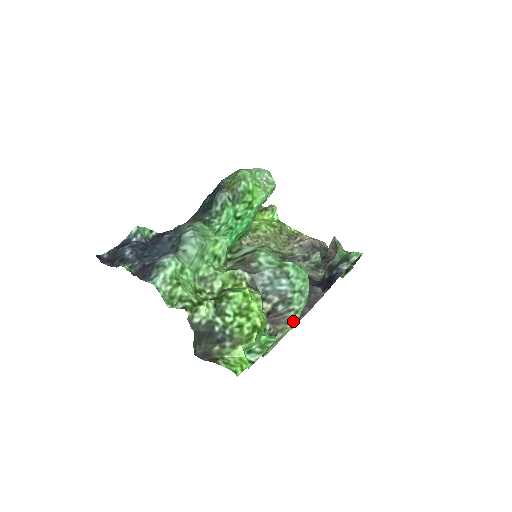
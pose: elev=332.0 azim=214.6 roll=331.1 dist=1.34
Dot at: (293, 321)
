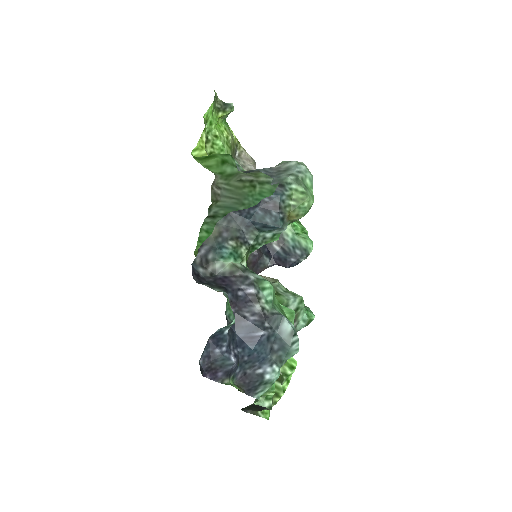
Dot at: occluded
